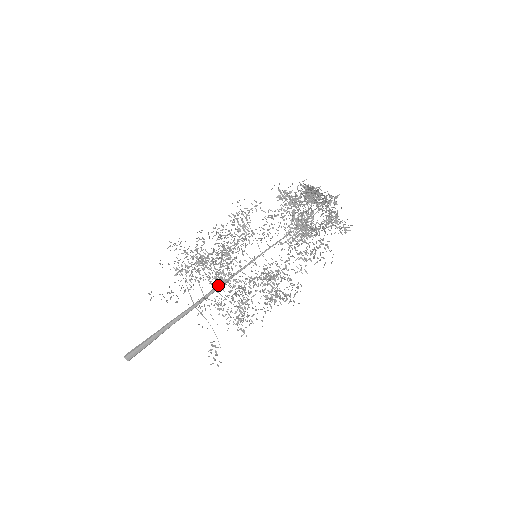
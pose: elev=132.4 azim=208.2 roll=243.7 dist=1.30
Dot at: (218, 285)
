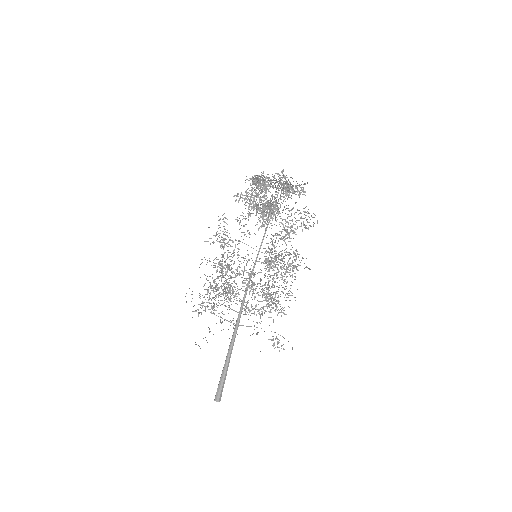
Dot at: (243, 297)
